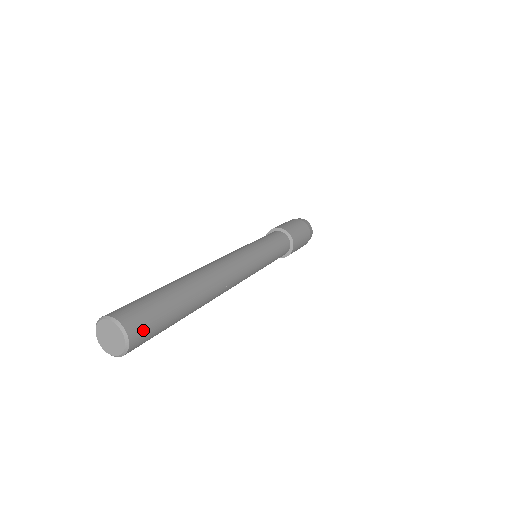
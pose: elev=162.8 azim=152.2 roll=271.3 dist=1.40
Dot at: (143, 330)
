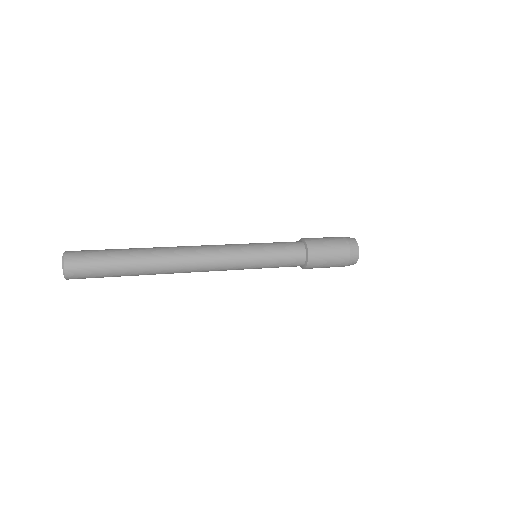
Dot at: (79, 270)
